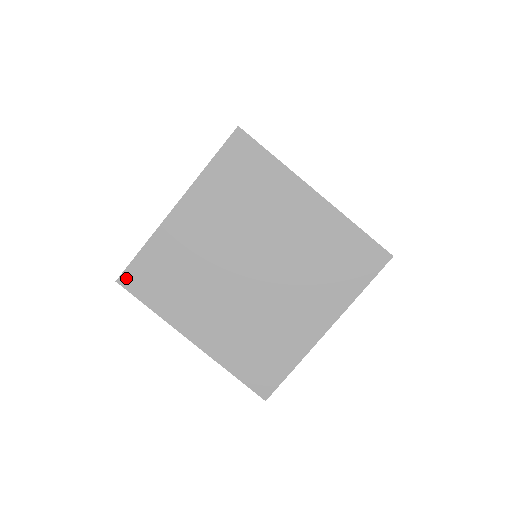
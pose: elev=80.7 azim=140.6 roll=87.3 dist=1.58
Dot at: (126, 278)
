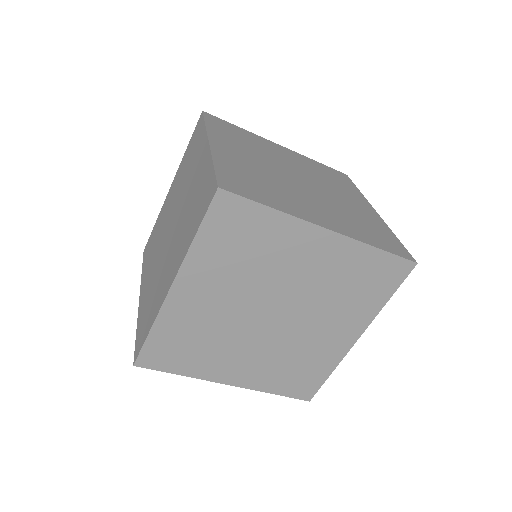
Dot at: (143, 360)
